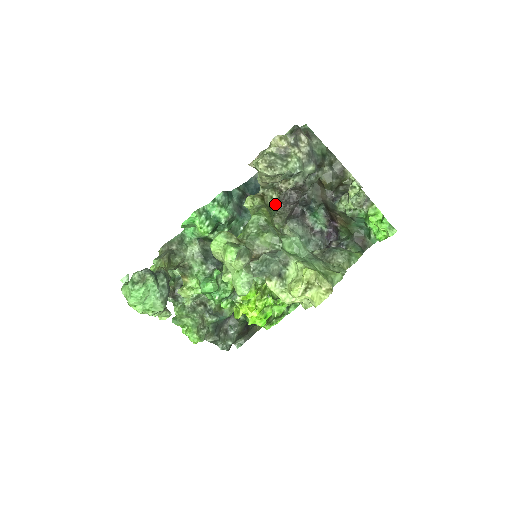
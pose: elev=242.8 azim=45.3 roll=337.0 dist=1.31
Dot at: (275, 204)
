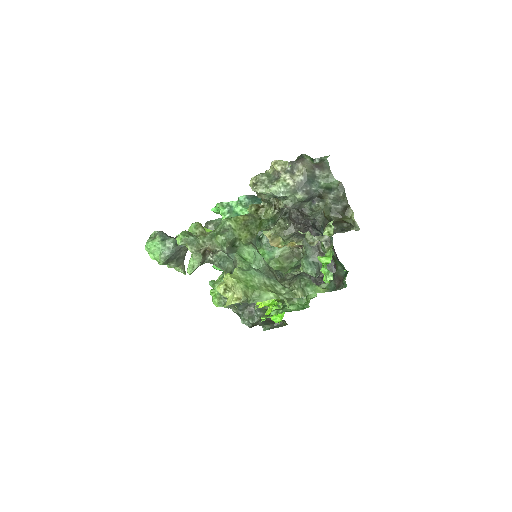
Dot at: (267, 217)
